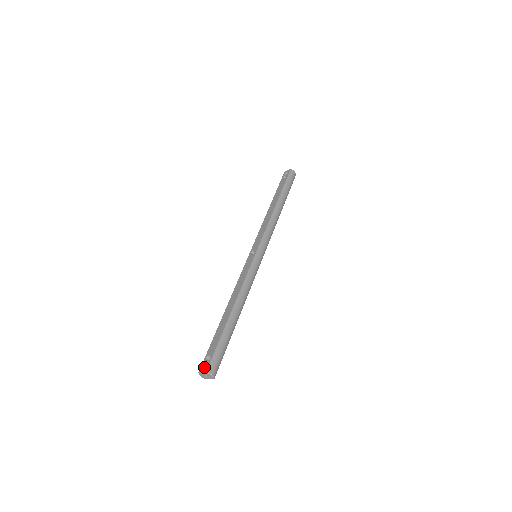
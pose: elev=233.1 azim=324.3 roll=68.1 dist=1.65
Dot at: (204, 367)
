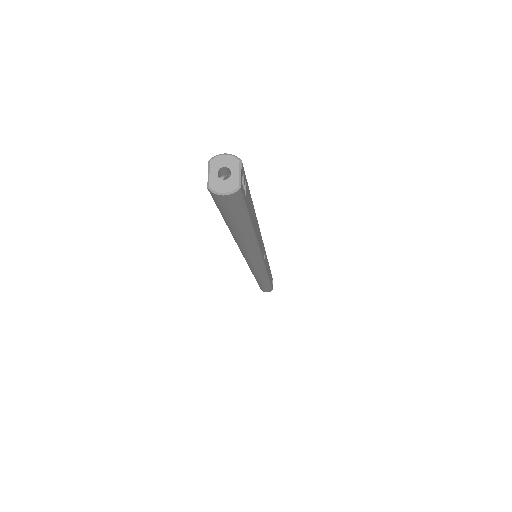
Dot at: occluded
